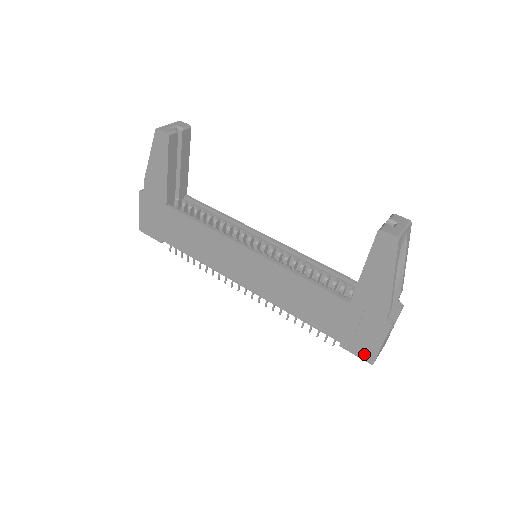
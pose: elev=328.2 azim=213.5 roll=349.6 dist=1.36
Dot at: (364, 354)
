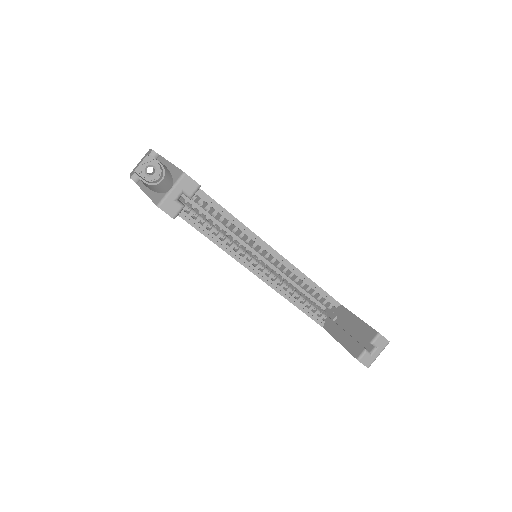
Dot at: occluded
